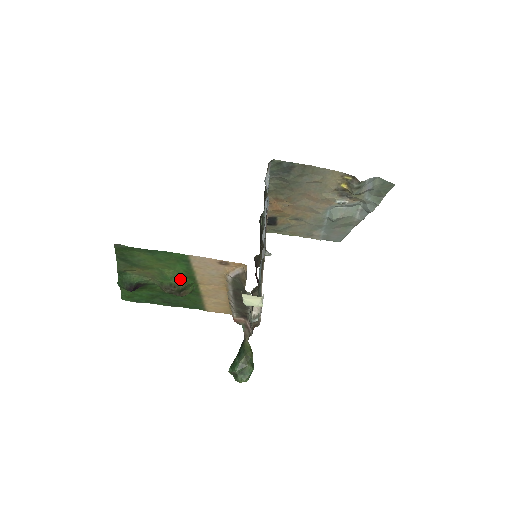
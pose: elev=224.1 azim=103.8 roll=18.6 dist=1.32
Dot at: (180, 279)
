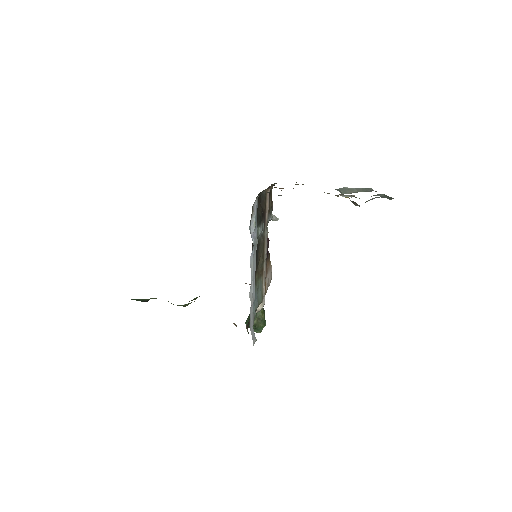
Dot at: (184, 304)
